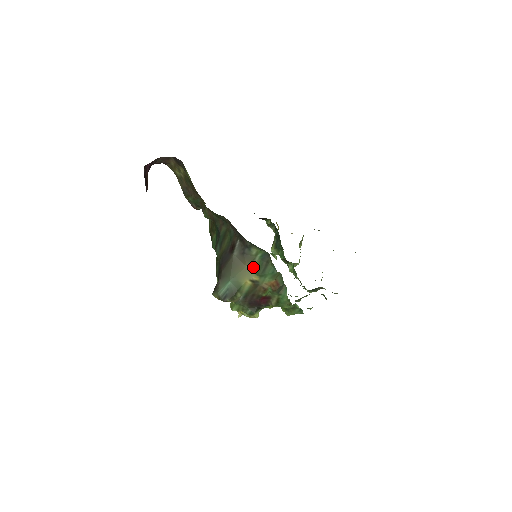
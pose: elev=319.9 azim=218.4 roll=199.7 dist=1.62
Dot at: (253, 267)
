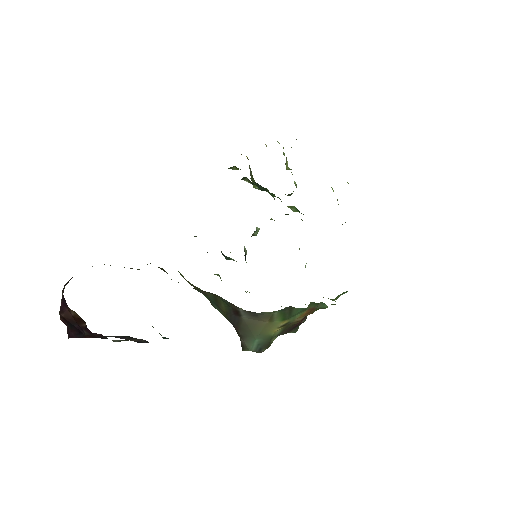
Dot at: (275, 319)
